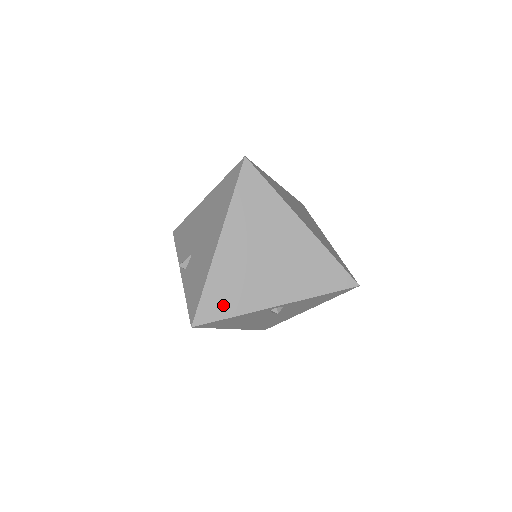
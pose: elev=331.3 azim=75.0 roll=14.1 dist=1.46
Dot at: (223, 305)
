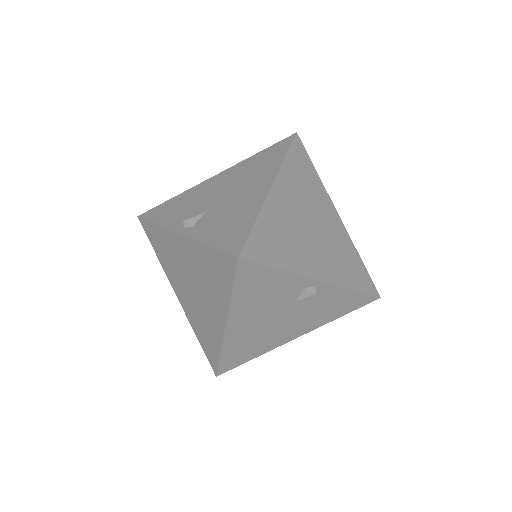
Dot at: (272, 251)
